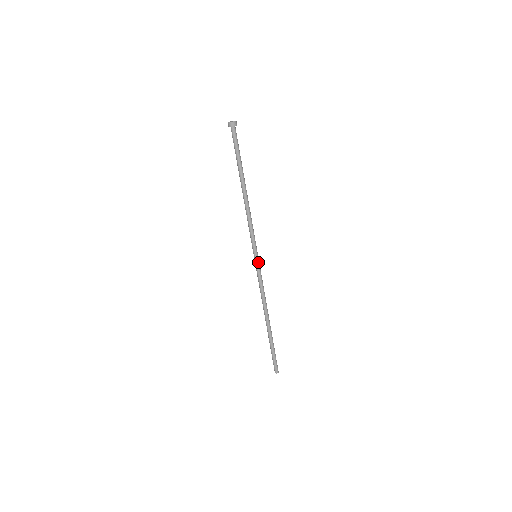
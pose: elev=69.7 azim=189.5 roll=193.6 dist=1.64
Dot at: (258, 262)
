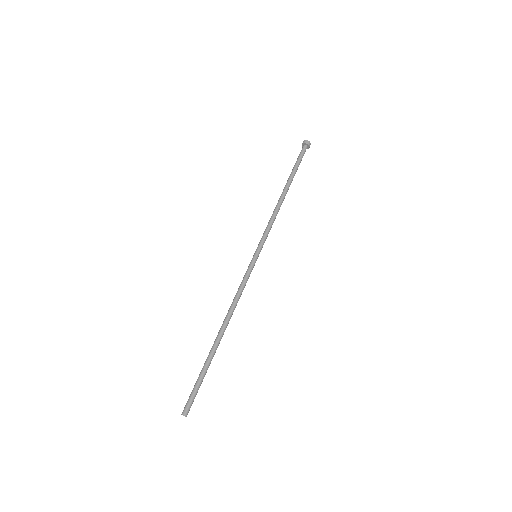
Dot at: occluded
